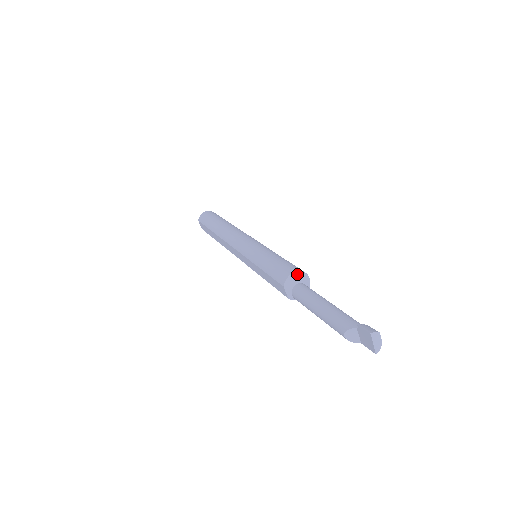
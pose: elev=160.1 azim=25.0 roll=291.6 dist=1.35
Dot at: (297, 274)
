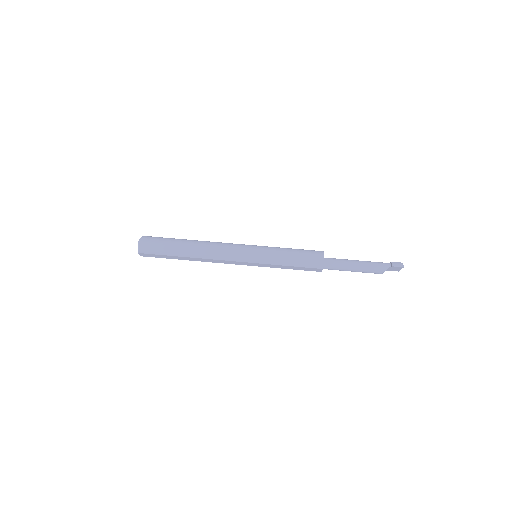
Dot at: occluded
